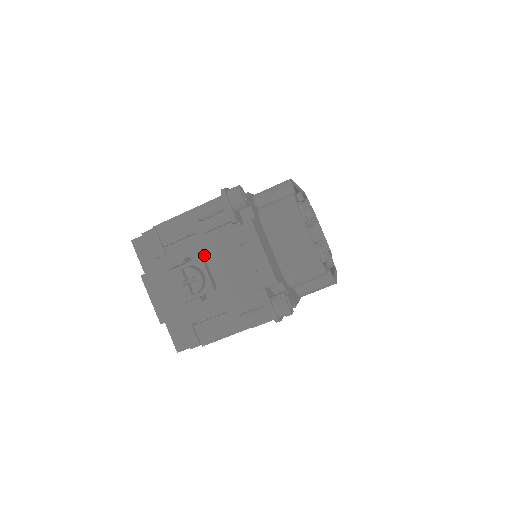
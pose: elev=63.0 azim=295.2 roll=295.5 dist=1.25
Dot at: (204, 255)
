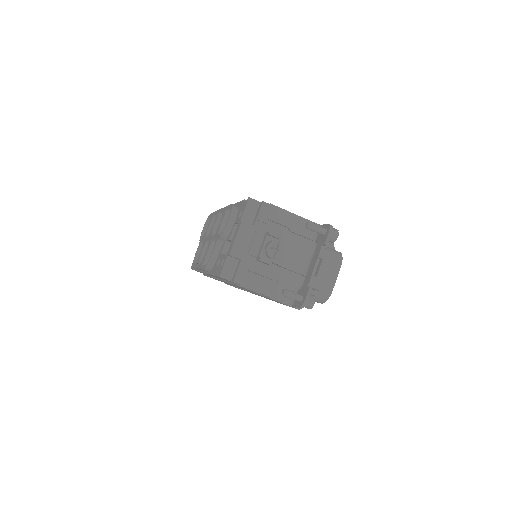
Dot at: (287, 243)
